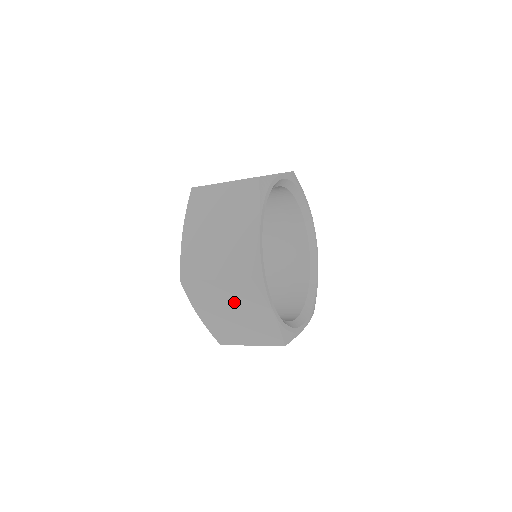
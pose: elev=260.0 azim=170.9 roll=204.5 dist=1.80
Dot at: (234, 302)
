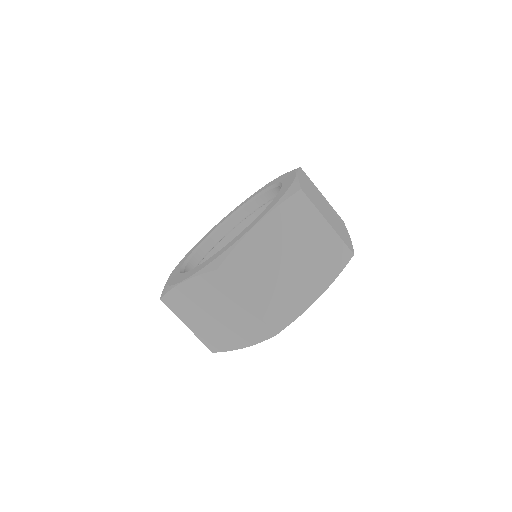
Dot at: (232, 317)
